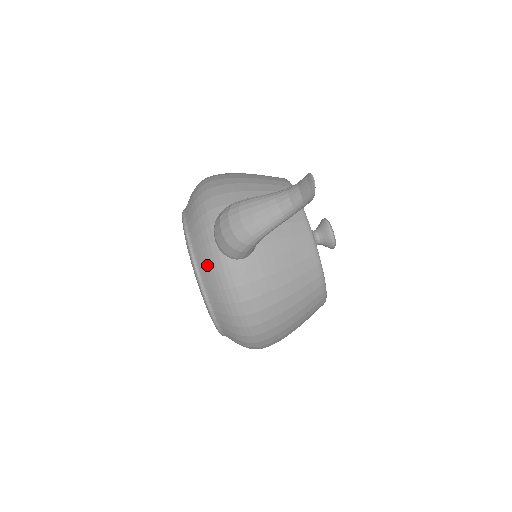
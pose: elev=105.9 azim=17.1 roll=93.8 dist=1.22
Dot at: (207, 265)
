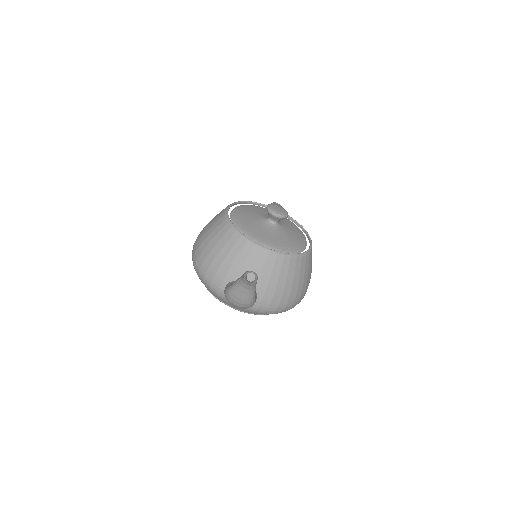
Dot at: occluded
